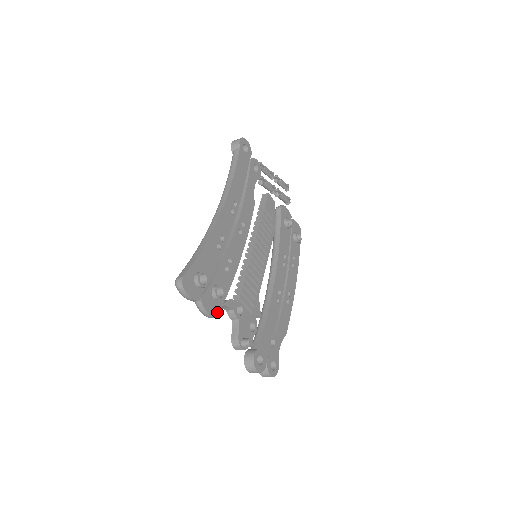
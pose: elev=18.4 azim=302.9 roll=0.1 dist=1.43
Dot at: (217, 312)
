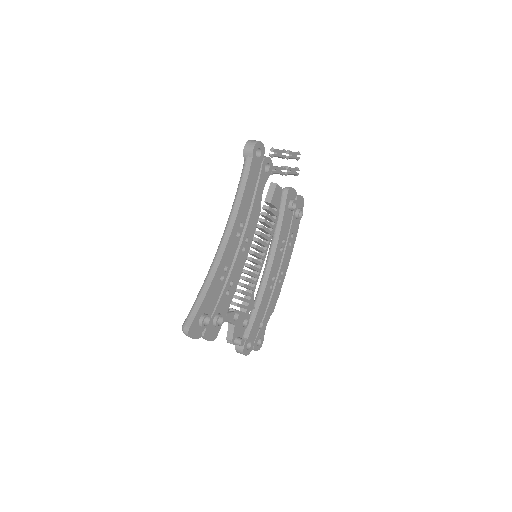
Dot at: (216, 335)
